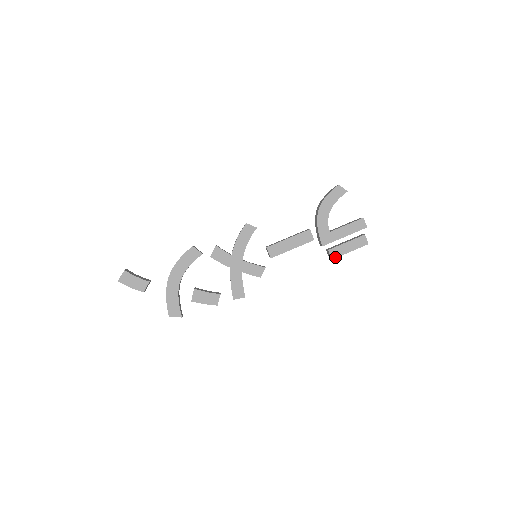
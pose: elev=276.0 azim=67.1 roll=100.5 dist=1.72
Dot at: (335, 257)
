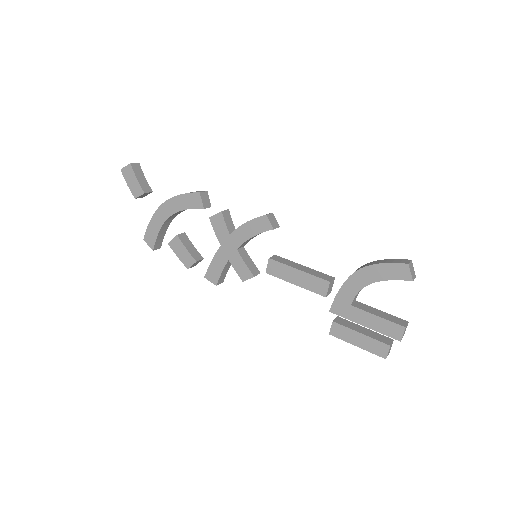
Dot at: (335, 335)
